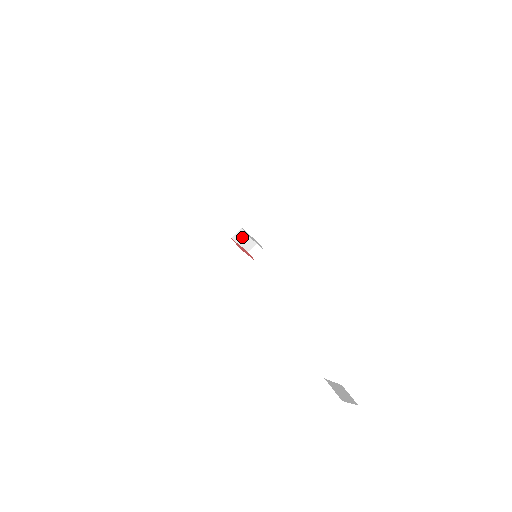
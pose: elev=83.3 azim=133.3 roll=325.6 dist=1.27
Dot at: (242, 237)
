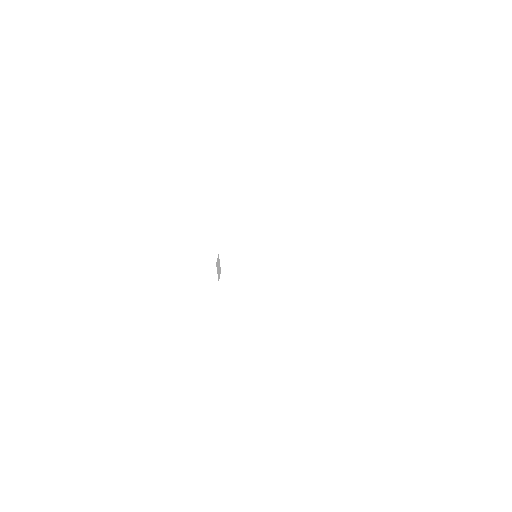
Dot at: (218, 264)
